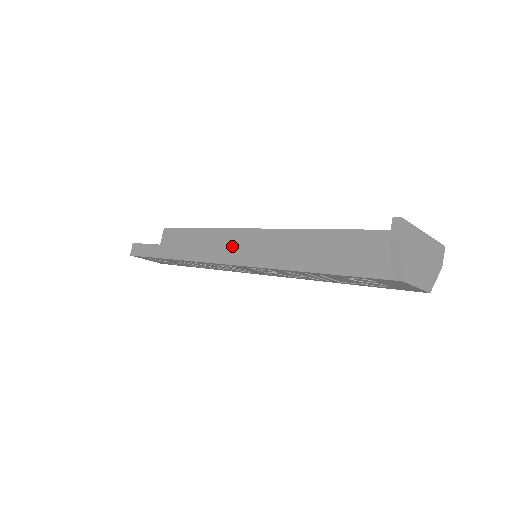
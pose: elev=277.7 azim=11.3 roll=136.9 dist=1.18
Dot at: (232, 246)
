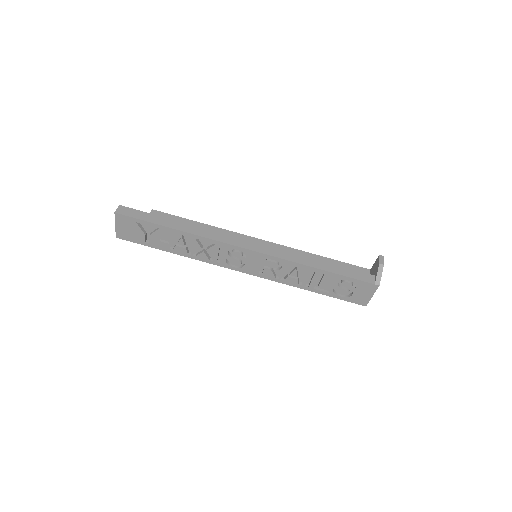
Dot at: occluded
